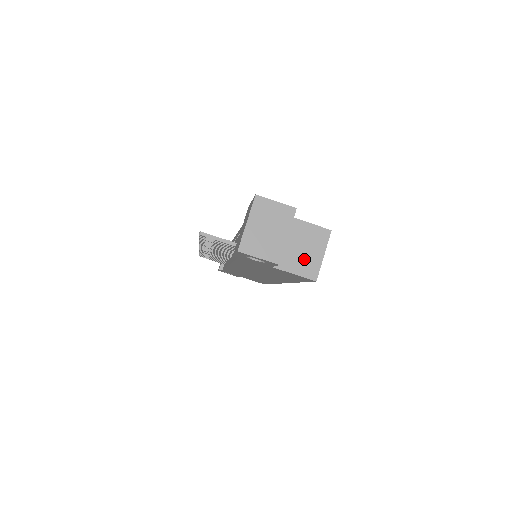
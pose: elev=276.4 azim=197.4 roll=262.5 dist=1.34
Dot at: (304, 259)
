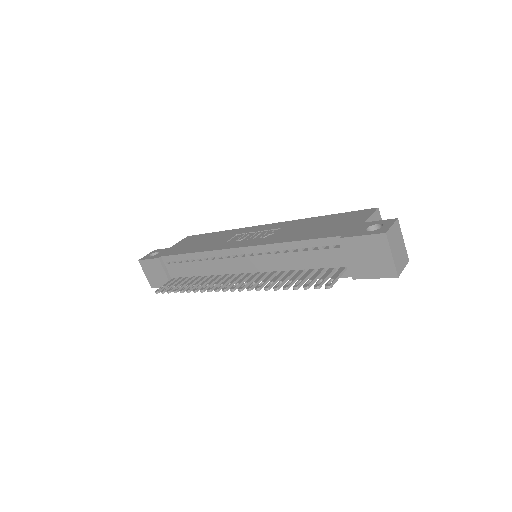
Dot at: occluded
